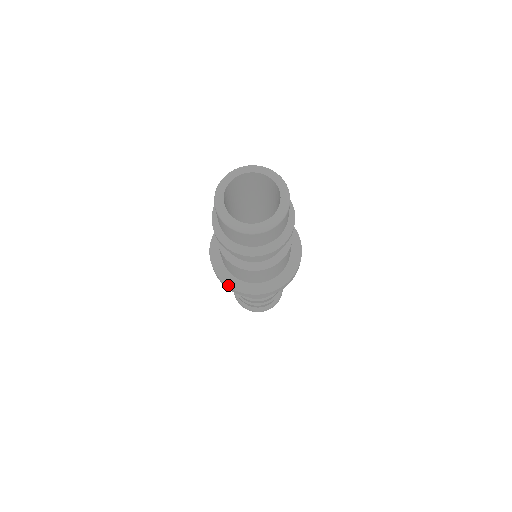
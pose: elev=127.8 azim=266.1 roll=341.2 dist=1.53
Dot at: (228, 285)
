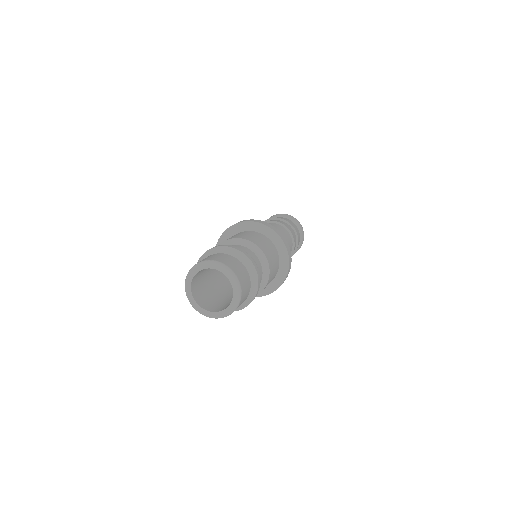
Dot at: occluded
